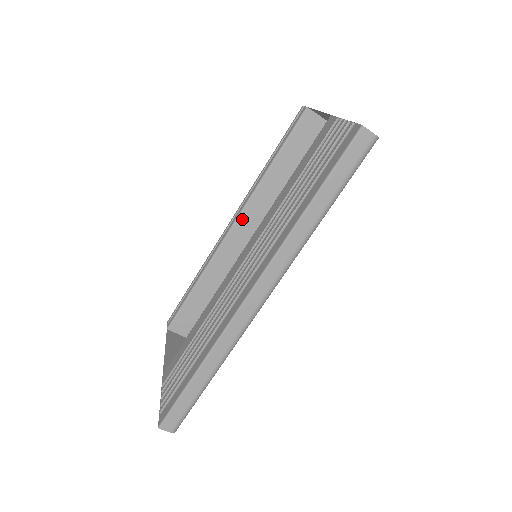
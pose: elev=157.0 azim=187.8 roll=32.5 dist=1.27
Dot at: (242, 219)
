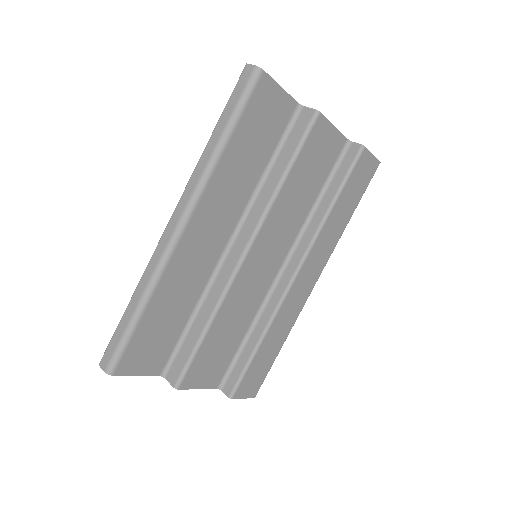
Dot at: occluded
